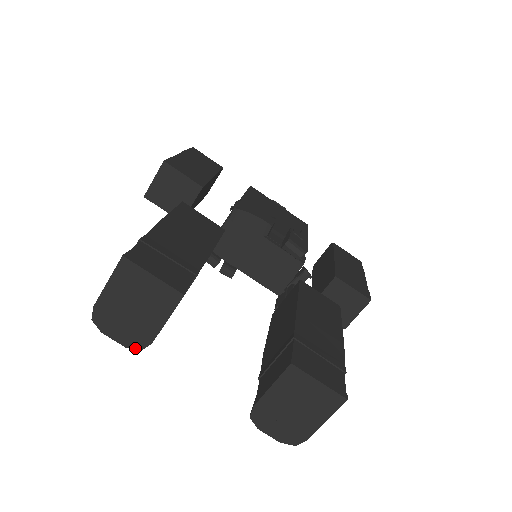
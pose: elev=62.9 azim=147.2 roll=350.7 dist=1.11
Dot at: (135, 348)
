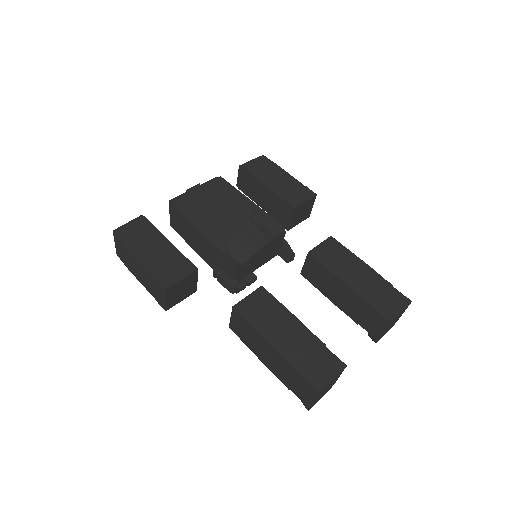
Dot at: occluded
